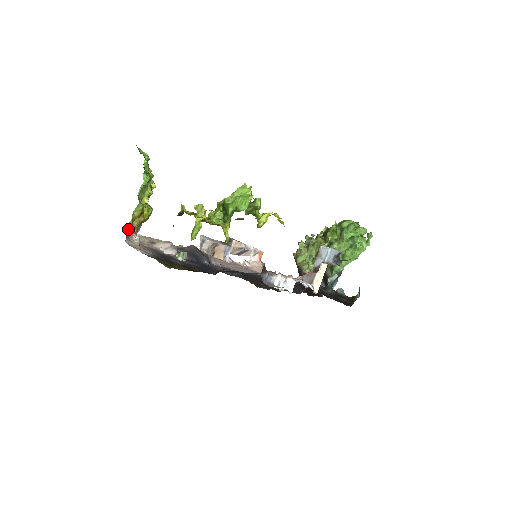
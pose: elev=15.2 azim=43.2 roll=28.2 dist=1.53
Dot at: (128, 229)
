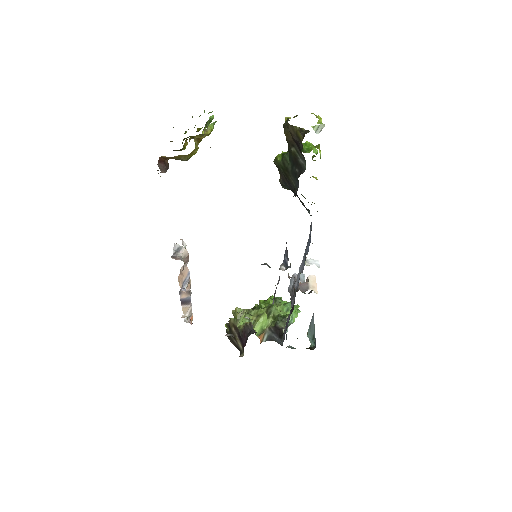
Dot at: (203, 134)
